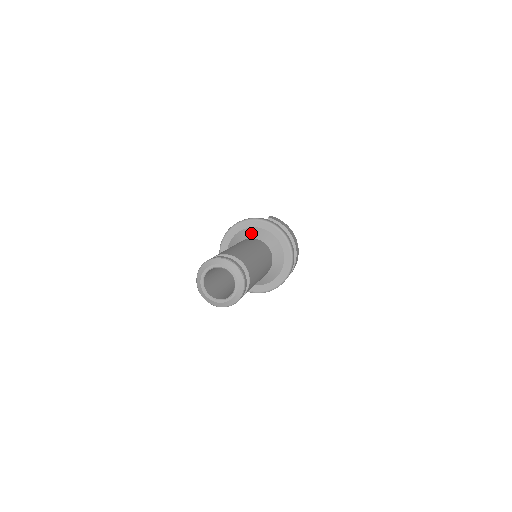
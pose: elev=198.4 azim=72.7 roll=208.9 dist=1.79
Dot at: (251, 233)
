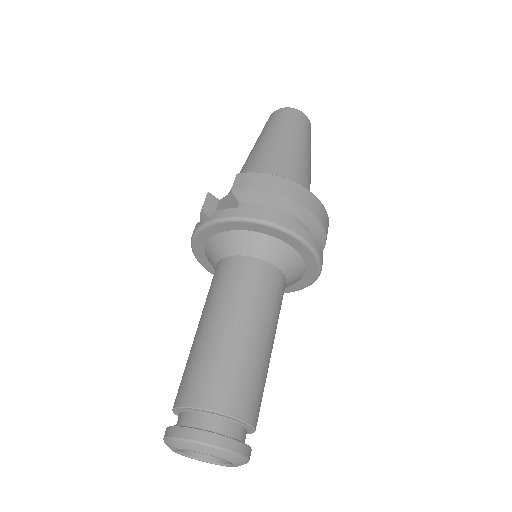
Dot at: (221, 247)
